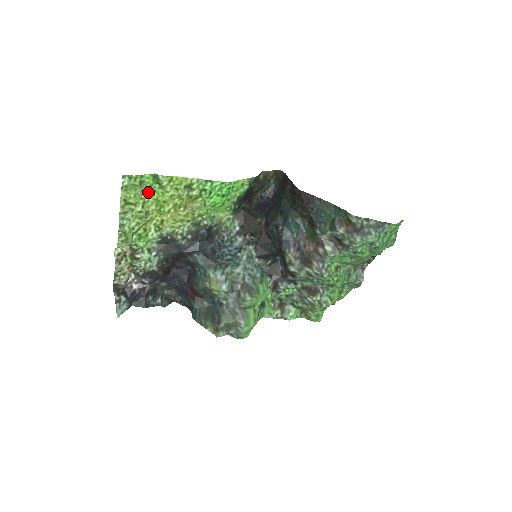
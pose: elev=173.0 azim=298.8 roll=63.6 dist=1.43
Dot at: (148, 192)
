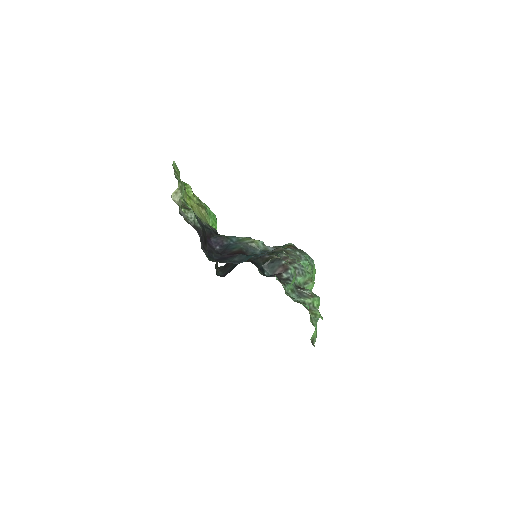
Dot at: occluded
